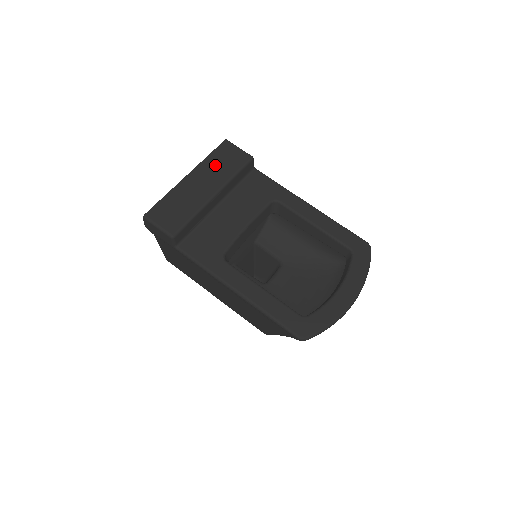
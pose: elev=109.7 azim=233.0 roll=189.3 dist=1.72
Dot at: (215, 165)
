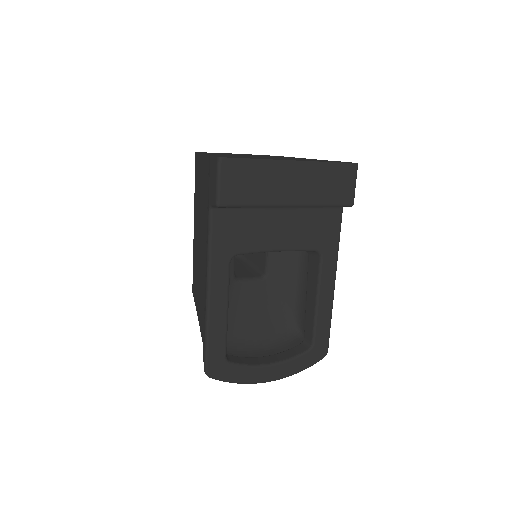
Dot at: (323, 178)
